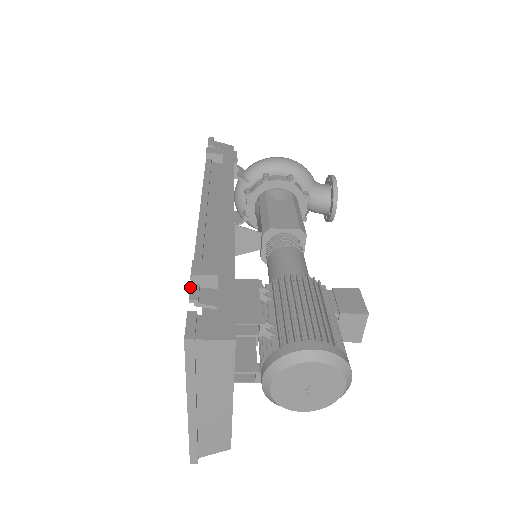
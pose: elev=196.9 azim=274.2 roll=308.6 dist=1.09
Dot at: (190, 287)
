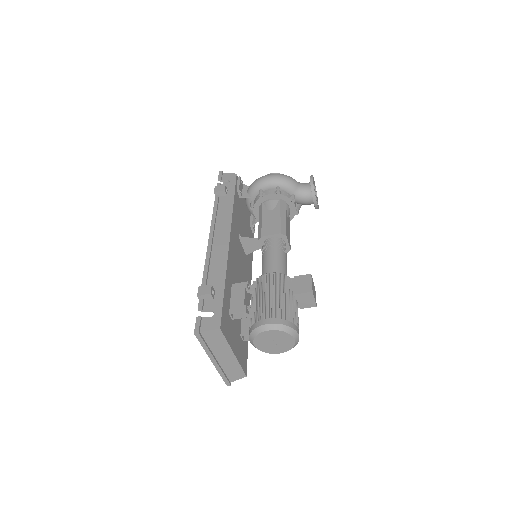
Dot at: (199, 302)
